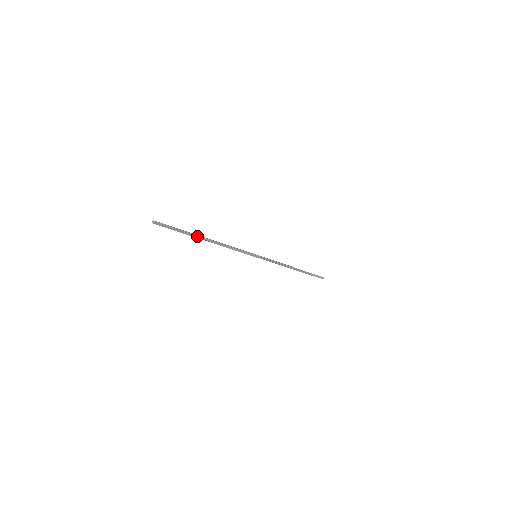
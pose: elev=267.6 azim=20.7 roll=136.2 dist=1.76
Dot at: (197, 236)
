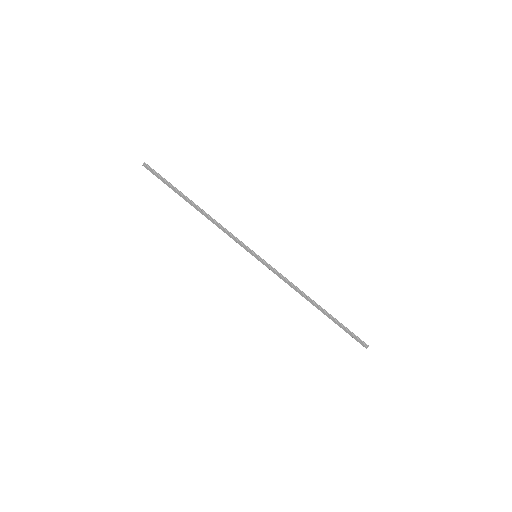
Dot at: (185, 197)
